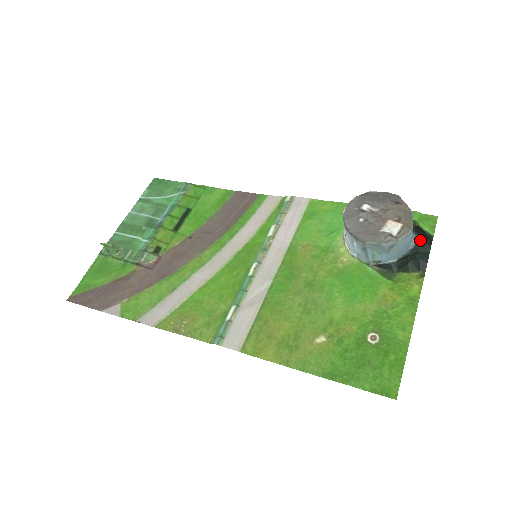
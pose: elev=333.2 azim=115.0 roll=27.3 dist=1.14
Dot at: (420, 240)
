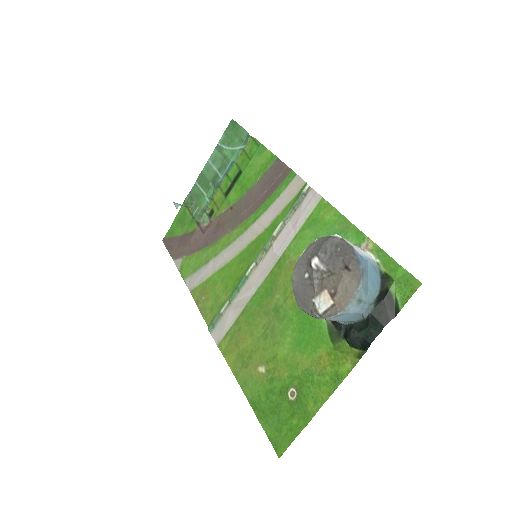
Dot at: (373, 314)
